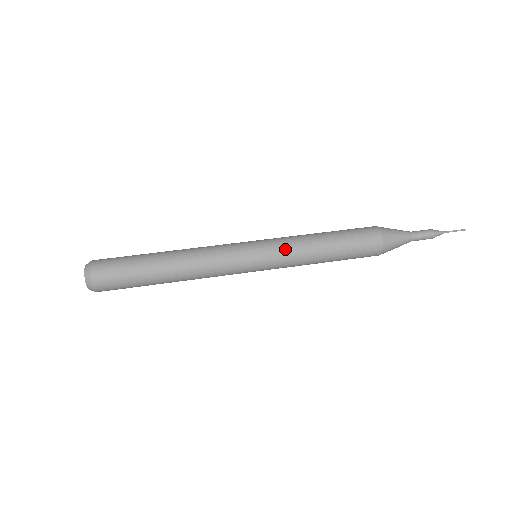
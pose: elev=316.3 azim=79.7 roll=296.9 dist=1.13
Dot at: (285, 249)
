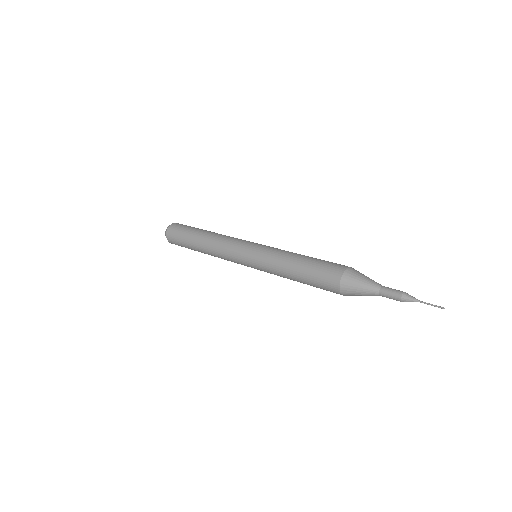
Dot at: (274, 248)
